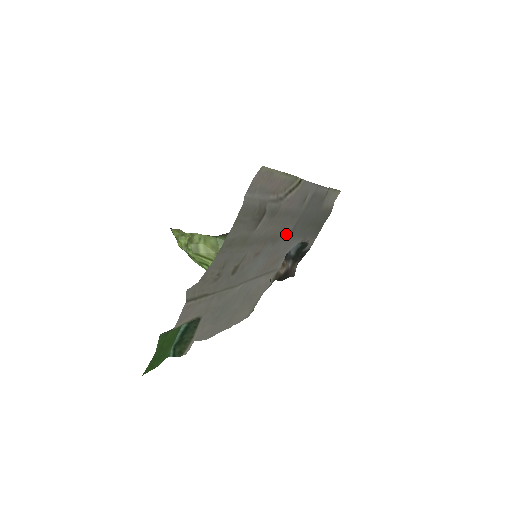
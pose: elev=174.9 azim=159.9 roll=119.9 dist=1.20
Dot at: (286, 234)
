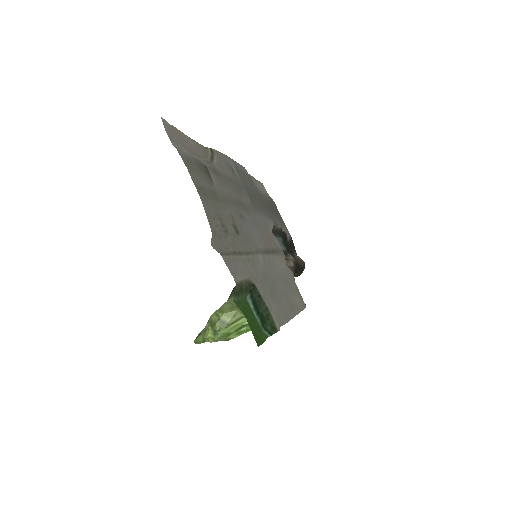
Dot at: (250, 206)
